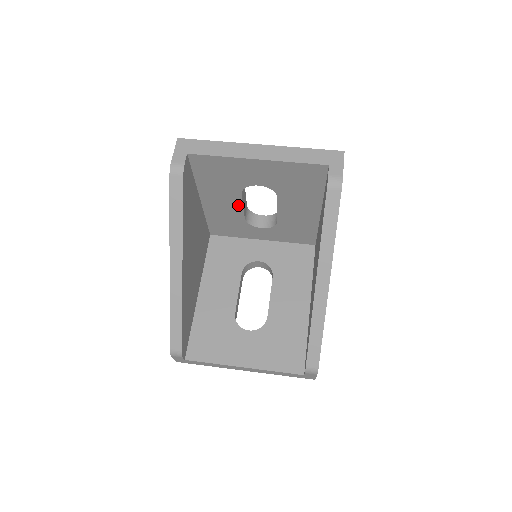
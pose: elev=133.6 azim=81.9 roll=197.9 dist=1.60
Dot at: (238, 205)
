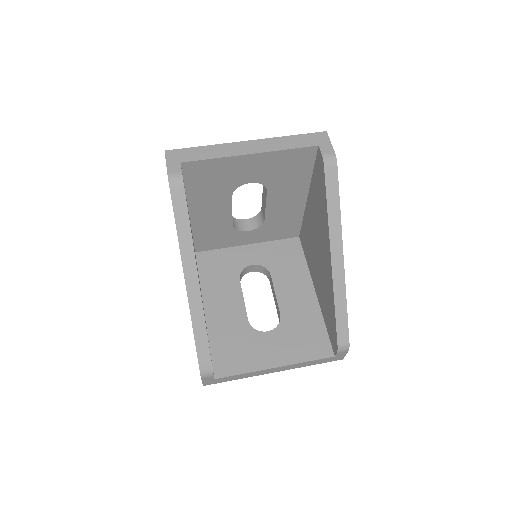
Dot at: (227, 210)
